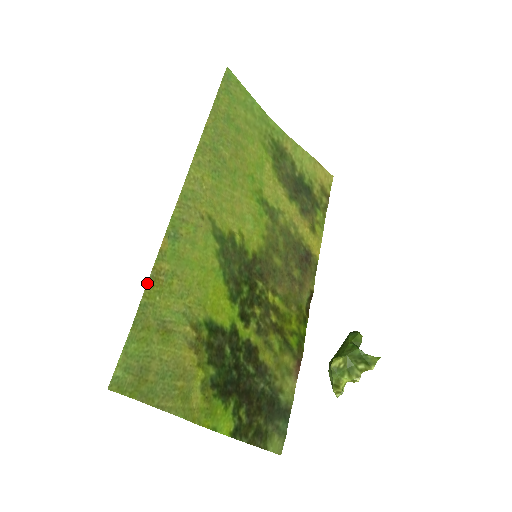
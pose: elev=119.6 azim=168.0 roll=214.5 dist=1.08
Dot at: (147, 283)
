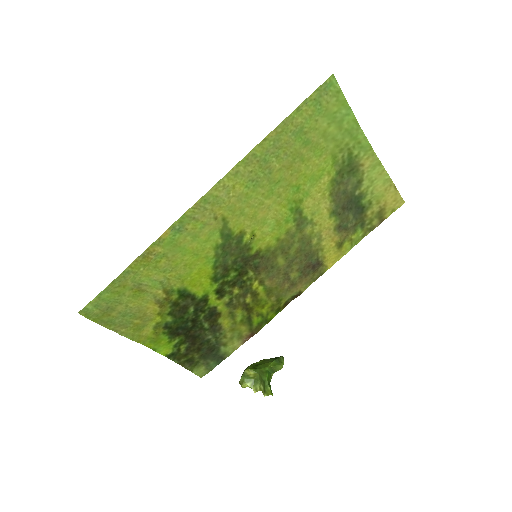
Dot at: (136, 258)
